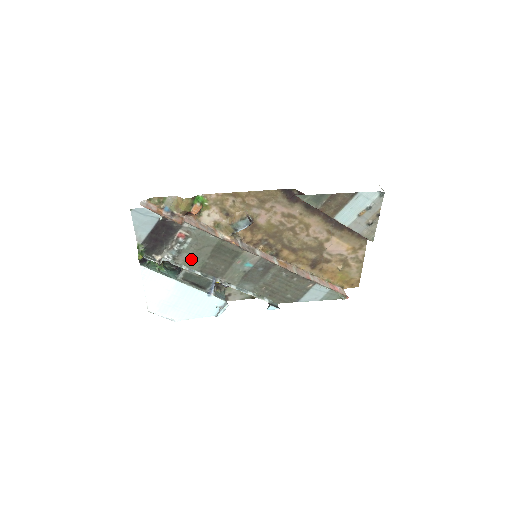
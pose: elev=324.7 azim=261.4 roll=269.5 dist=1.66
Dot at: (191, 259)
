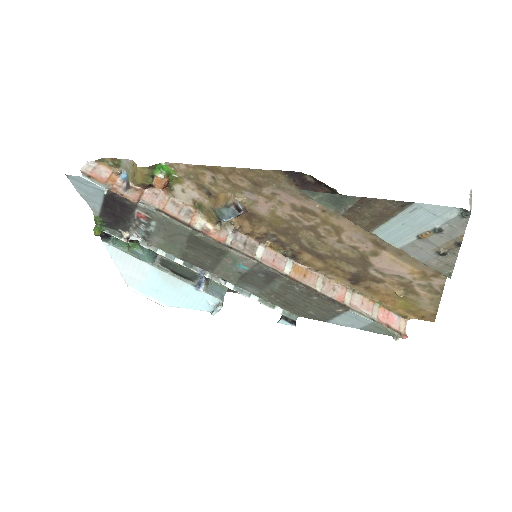
Dot at: (166, 244)
